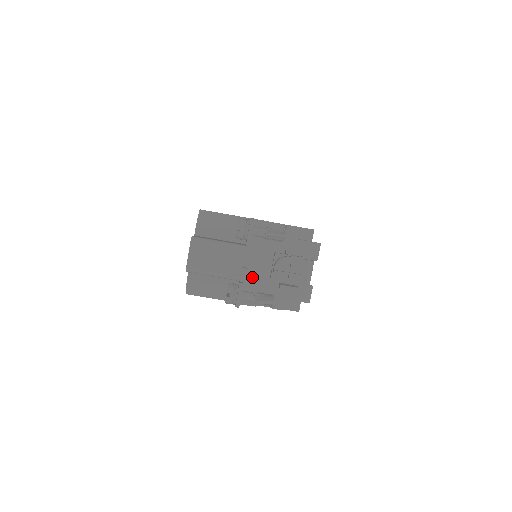
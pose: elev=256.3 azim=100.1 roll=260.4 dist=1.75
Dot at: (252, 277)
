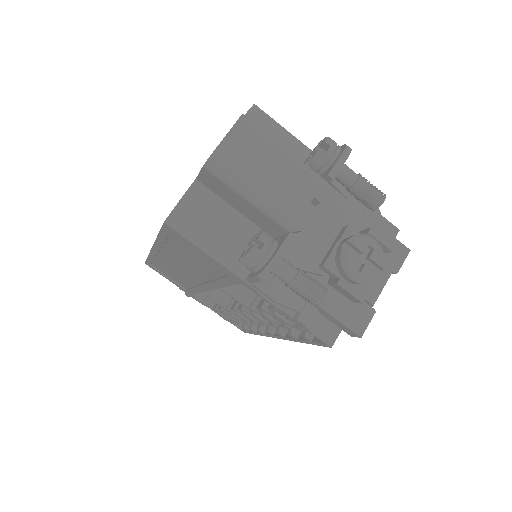
Dot at: (293, 247)
